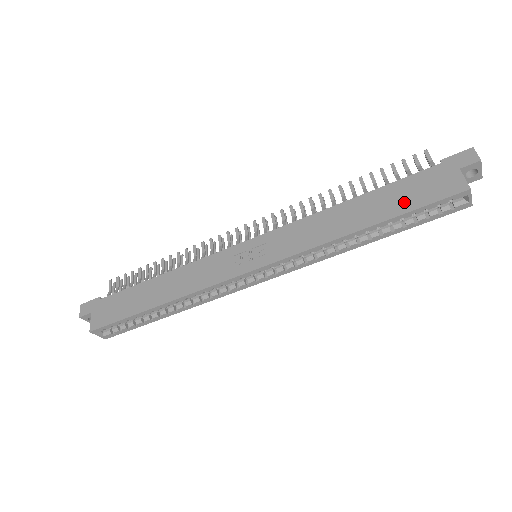
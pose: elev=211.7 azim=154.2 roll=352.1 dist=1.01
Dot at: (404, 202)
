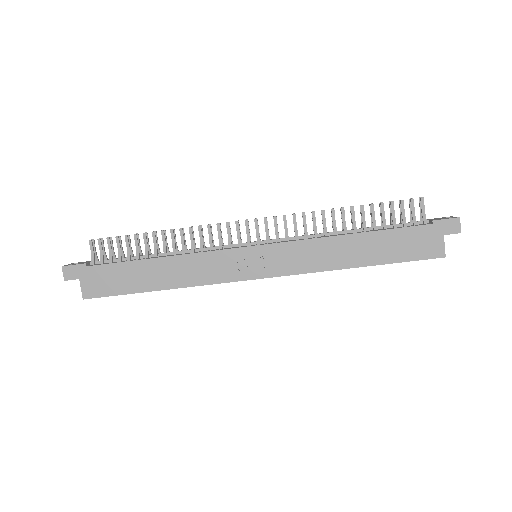
Dot at: (395, 252)
